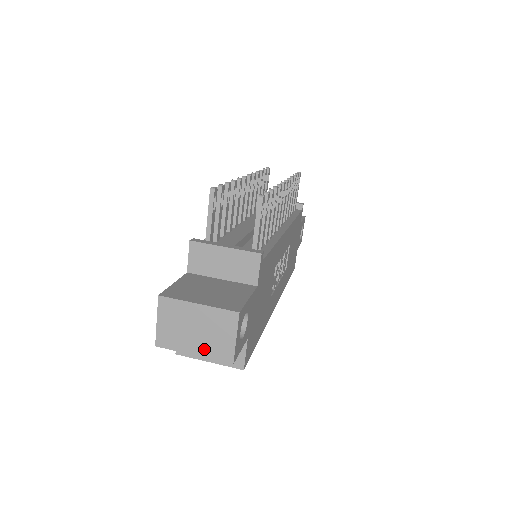
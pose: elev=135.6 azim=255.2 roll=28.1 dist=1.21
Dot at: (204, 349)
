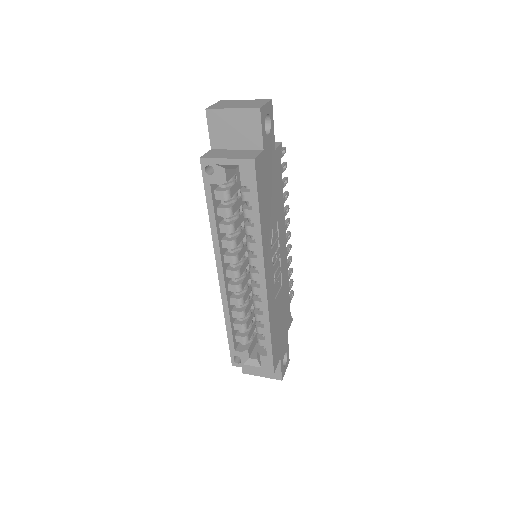
Dot at: (241, 107)
